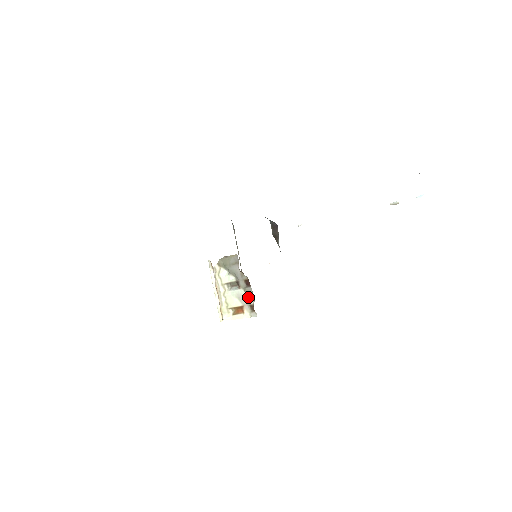
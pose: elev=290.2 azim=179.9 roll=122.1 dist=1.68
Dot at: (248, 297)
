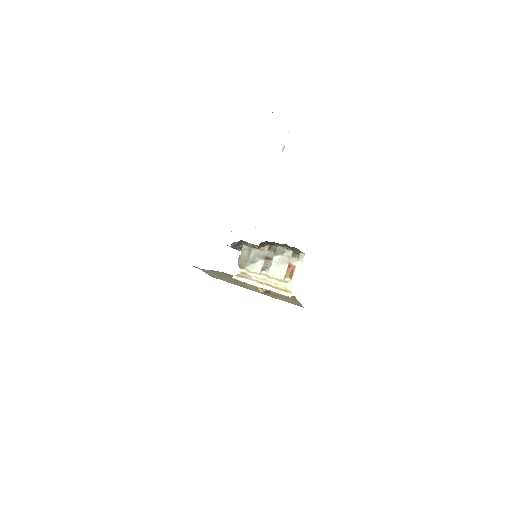
Dot at: (284, 254)
